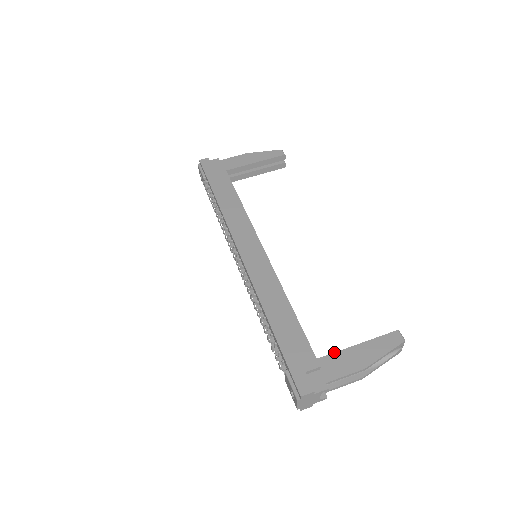
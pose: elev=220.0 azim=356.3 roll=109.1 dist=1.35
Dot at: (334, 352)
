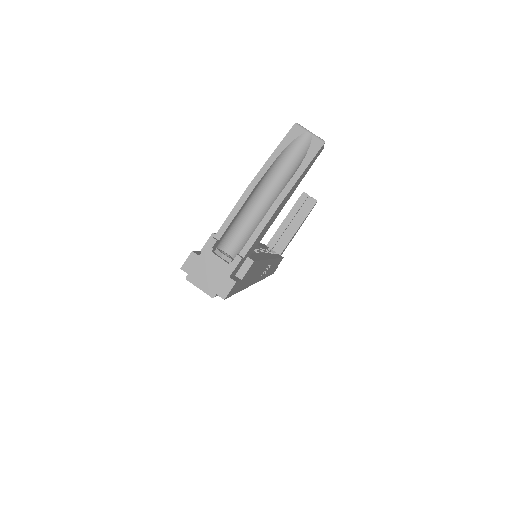
Dot at: occluded
